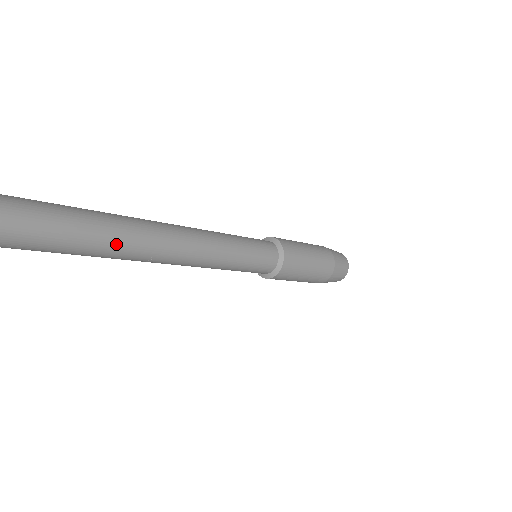
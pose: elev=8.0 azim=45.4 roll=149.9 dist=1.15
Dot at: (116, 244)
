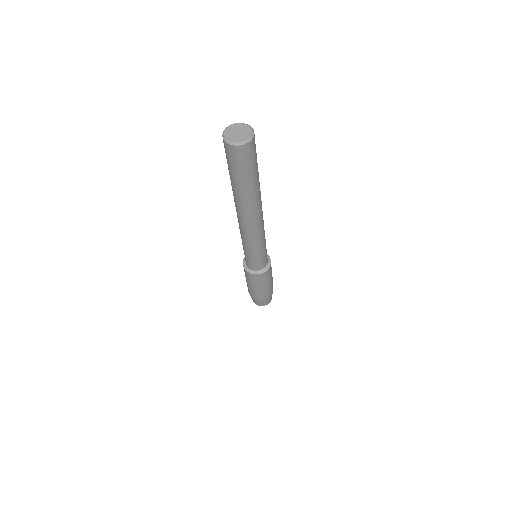
Dot at: (258, 191)
